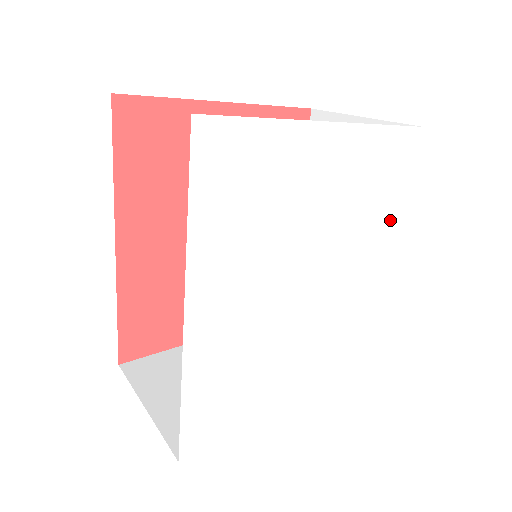
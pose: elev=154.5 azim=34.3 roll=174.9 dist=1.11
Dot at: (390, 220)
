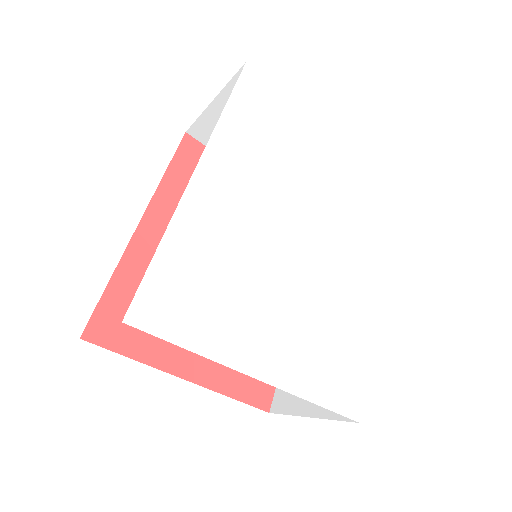
Dot at: (379, 242)
